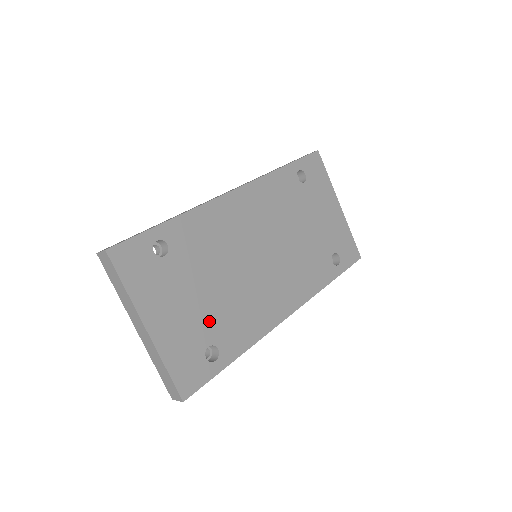
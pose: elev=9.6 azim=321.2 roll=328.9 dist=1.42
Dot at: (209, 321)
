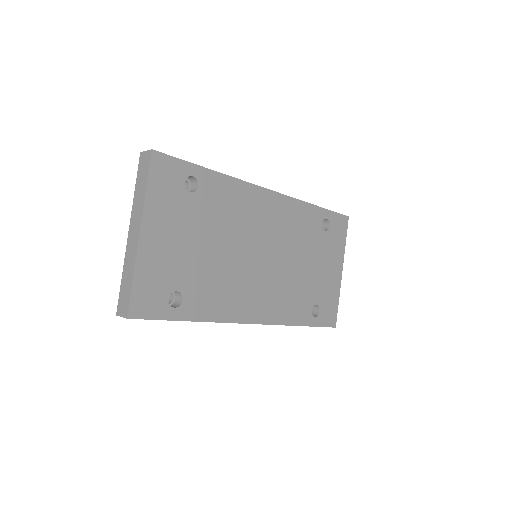
Dot at: (190, 271)
